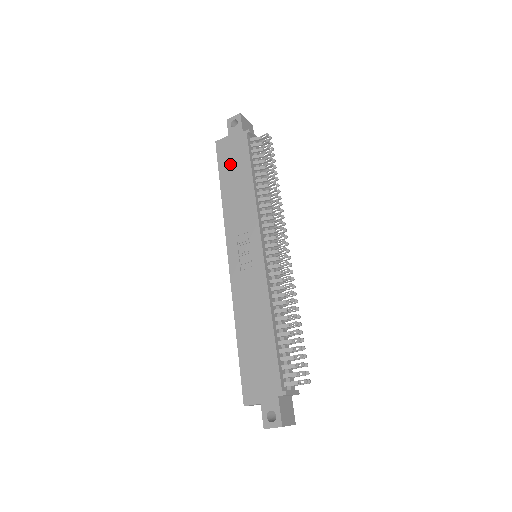
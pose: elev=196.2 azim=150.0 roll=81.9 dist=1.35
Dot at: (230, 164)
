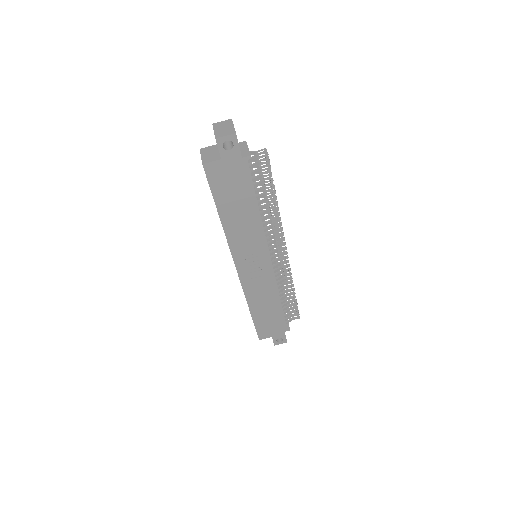
Dot at: (228, 192)
